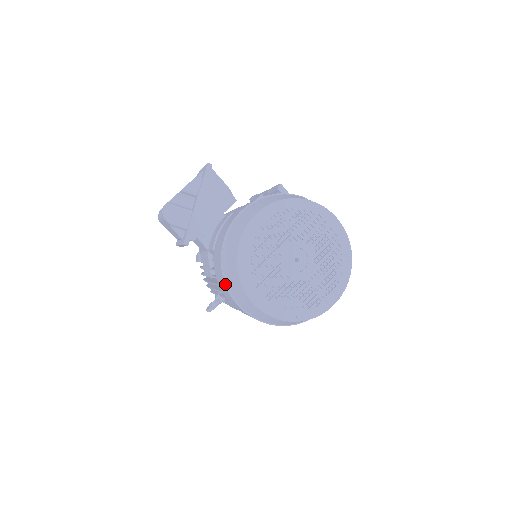
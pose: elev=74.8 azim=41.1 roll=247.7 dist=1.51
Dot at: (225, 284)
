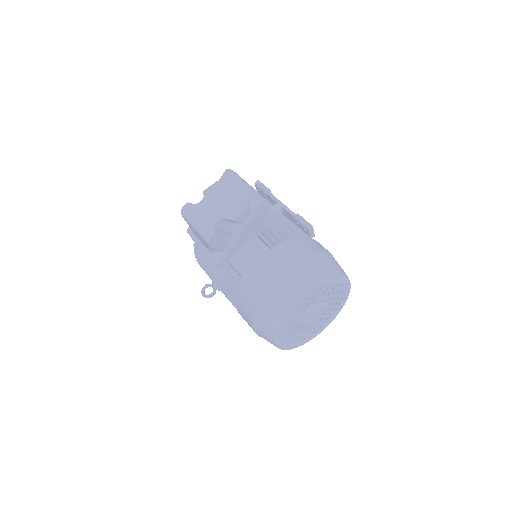
Dot at: (253, 320)
